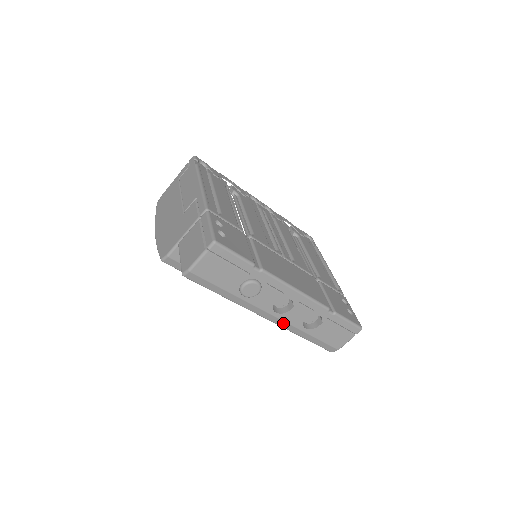
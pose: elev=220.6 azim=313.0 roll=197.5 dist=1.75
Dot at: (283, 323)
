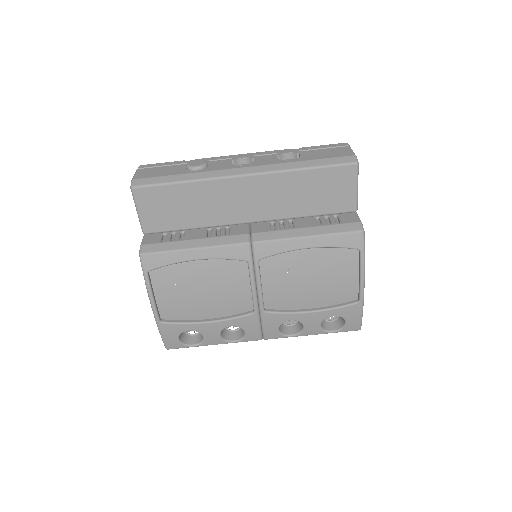
Dot at: (263, 168)
